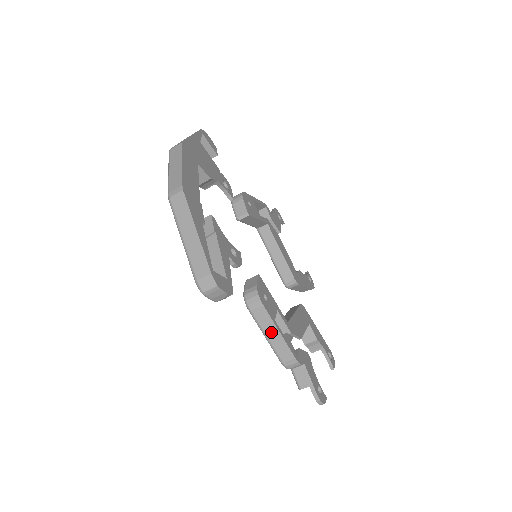
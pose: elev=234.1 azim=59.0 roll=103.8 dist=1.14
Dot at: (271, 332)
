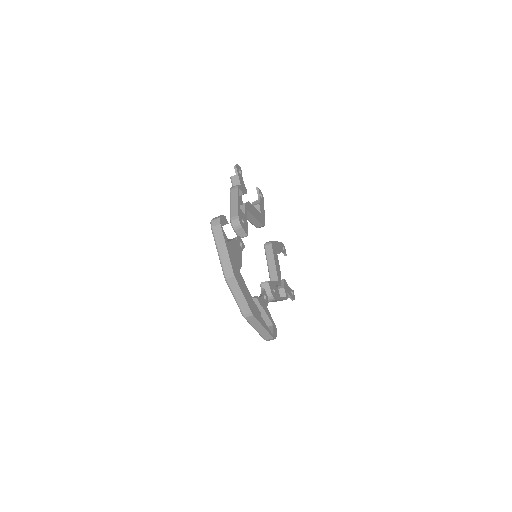
Dot at: occluded
